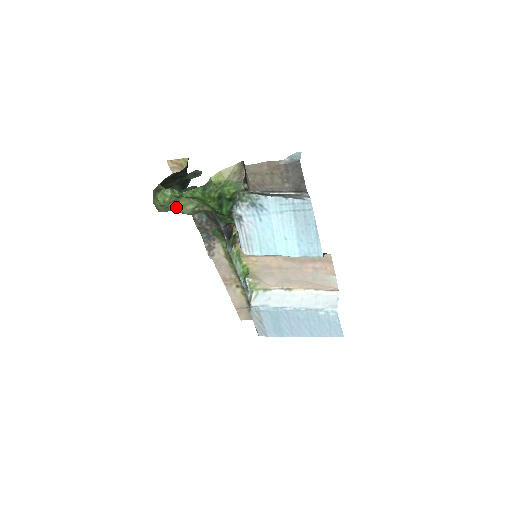
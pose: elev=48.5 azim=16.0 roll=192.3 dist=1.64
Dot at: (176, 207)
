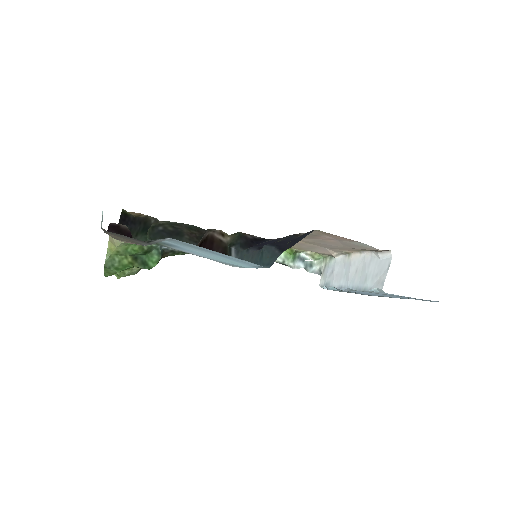
Dot at: (136, 268)
